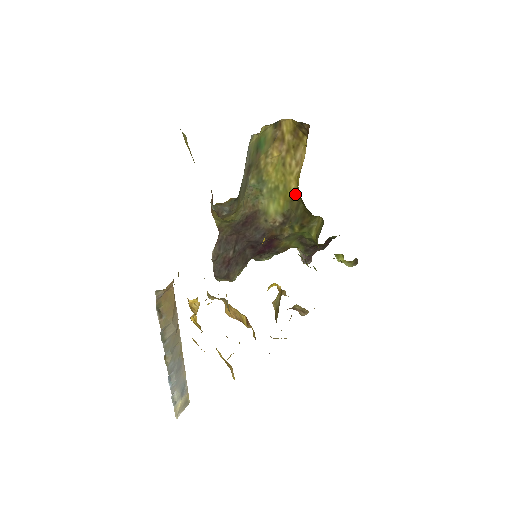
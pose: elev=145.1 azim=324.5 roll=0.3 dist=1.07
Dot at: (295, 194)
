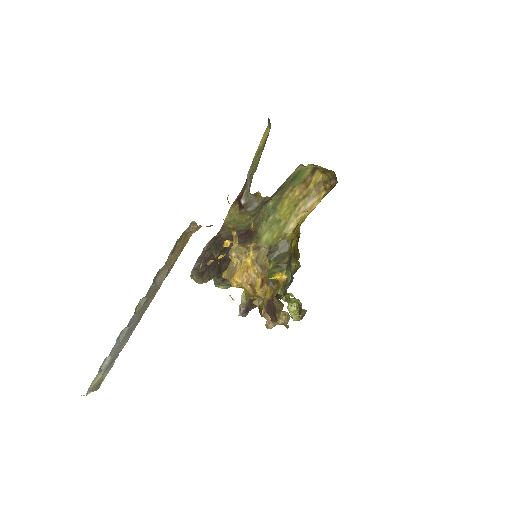
Dot at: (289, 234)
